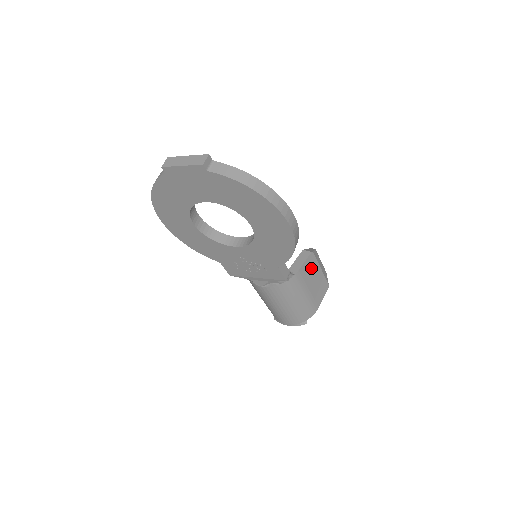
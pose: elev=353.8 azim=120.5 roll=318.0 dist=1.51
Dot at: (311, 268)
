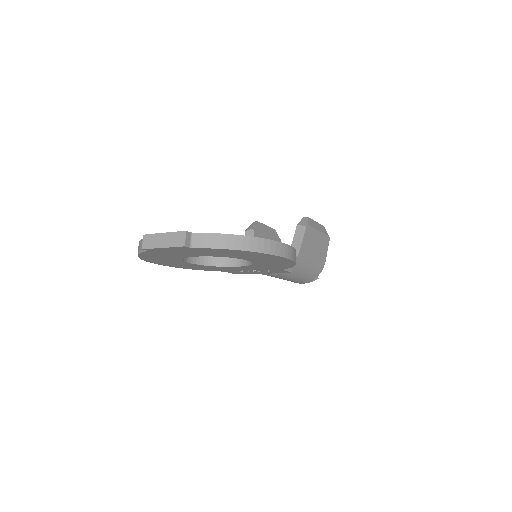
Dot at: (310, 238)
